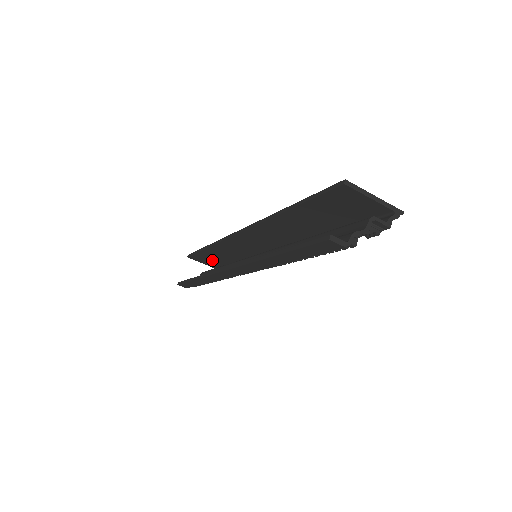
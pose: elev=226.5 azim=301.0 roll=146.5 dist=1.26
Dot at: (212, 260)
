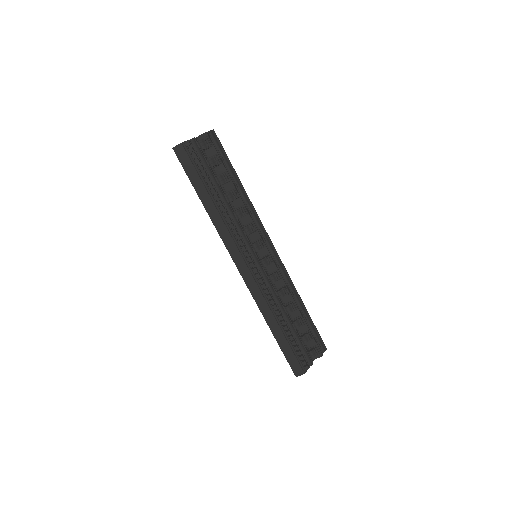
Dot at: occluded
